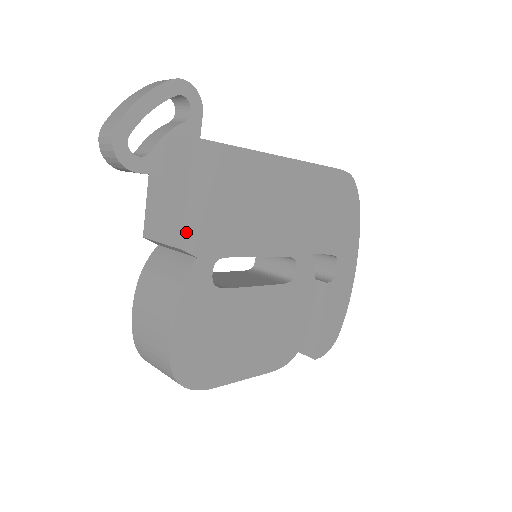
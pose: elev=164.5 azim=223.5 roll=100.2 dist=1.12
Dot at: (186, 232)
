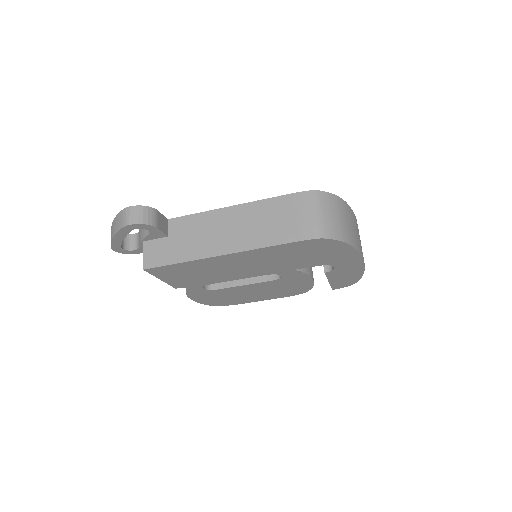
Dot at: (172, 285)
